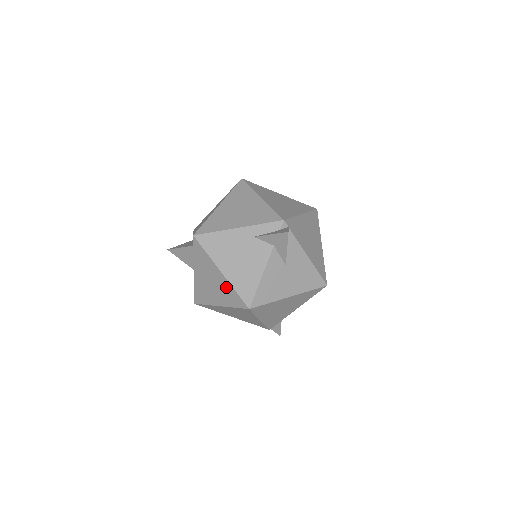
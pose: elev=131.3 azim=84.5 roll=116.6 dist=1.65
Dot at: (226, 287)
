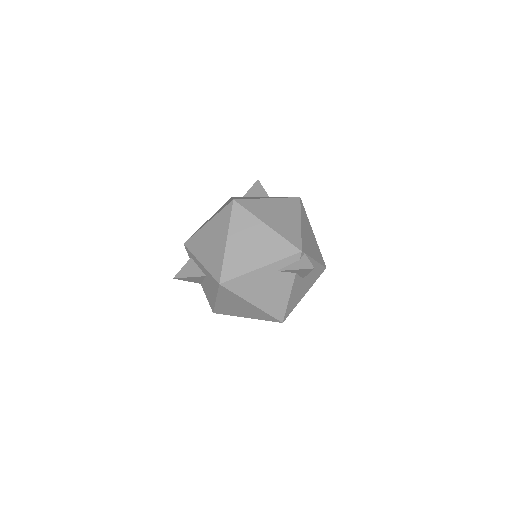
Dot at: (257, 311)
